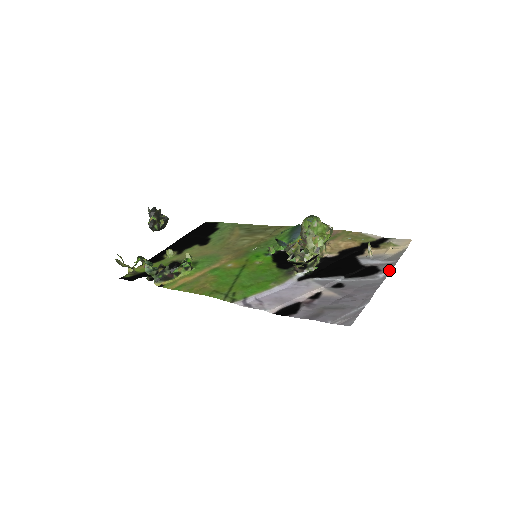
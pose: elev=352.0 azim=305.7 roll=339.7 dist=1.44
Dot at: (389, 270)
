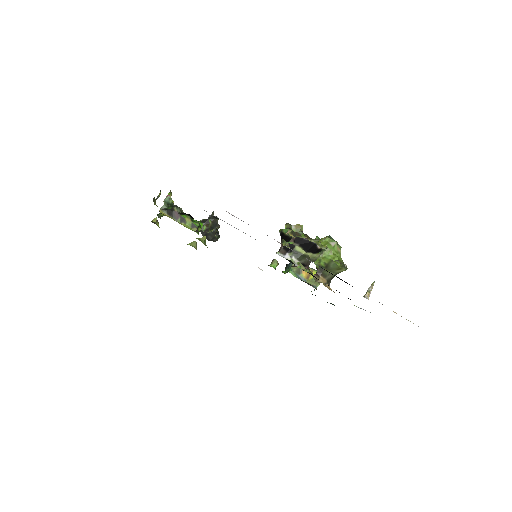
Dot at: occluded
